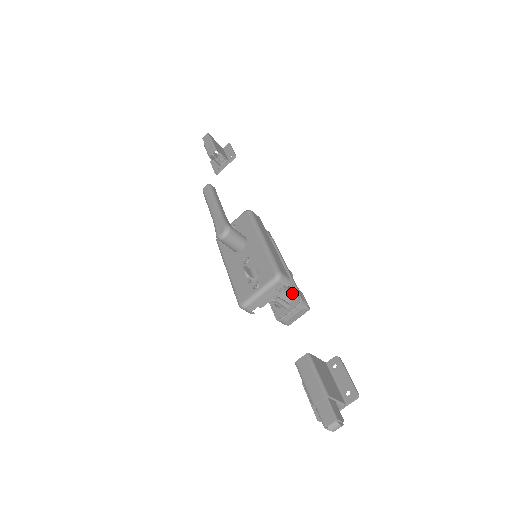
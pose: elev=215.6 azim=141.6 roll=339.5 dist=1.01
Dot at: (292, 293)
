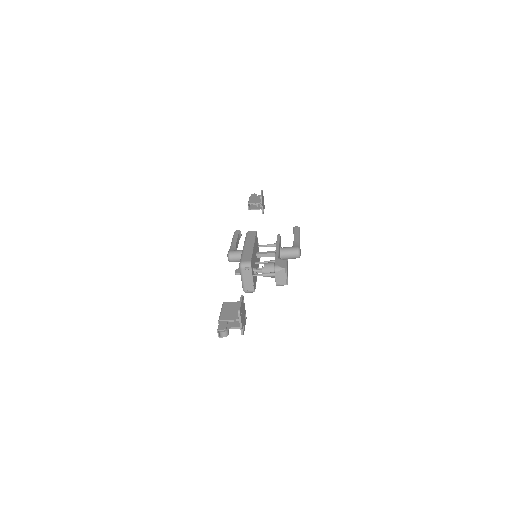
Dot at: occluded
